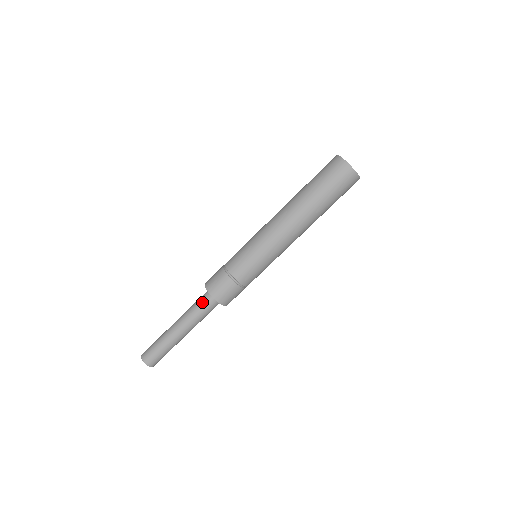
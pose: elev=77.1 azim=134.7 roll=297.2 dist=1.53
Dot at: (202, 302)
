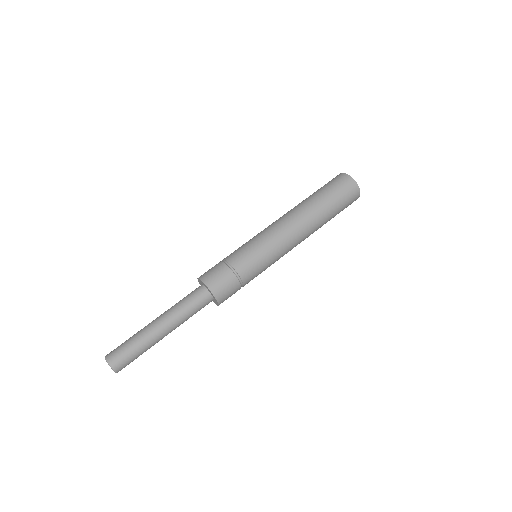
Dot at: (197, 300)
